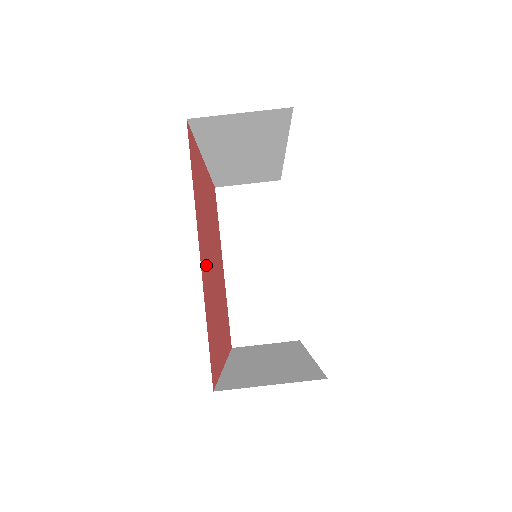
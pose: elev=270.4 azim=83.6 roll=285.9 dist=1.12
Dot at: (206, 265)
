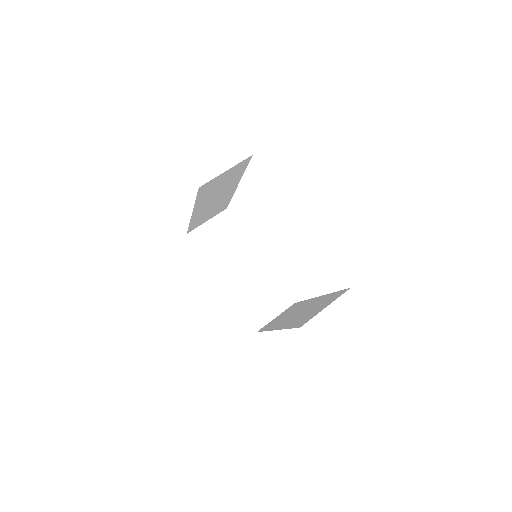
Dot at: occluded
